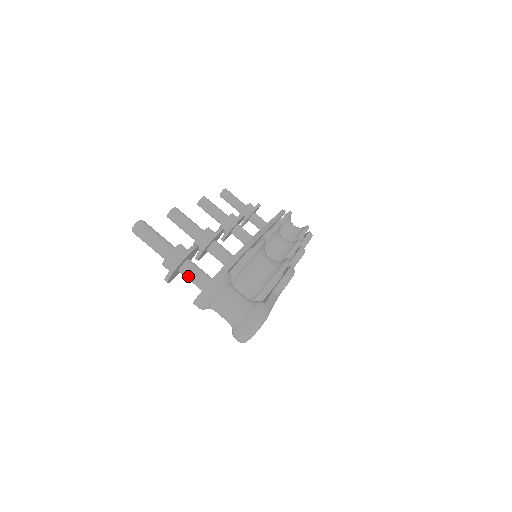
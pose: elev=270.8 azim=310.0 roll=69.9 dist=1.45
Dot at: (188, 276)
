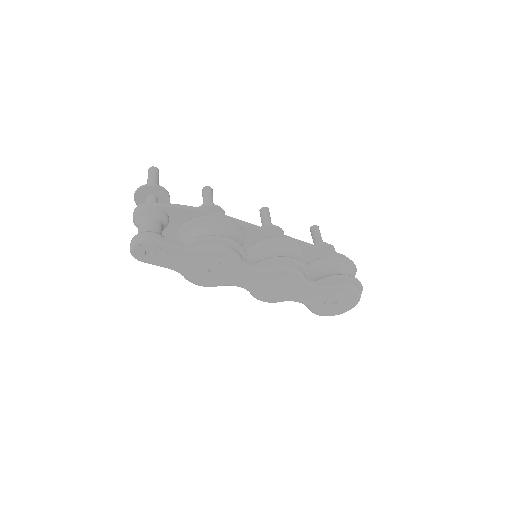
Dot at: occluded
